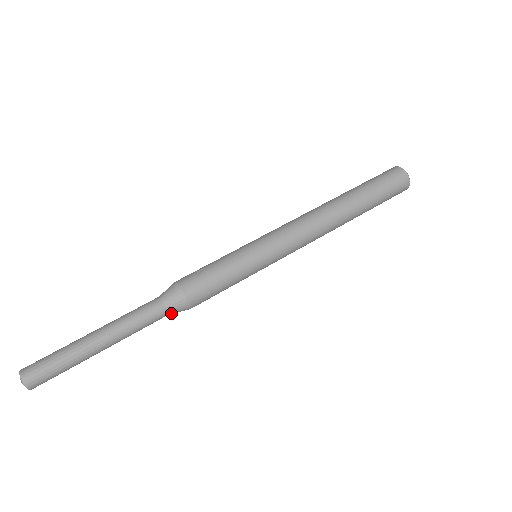
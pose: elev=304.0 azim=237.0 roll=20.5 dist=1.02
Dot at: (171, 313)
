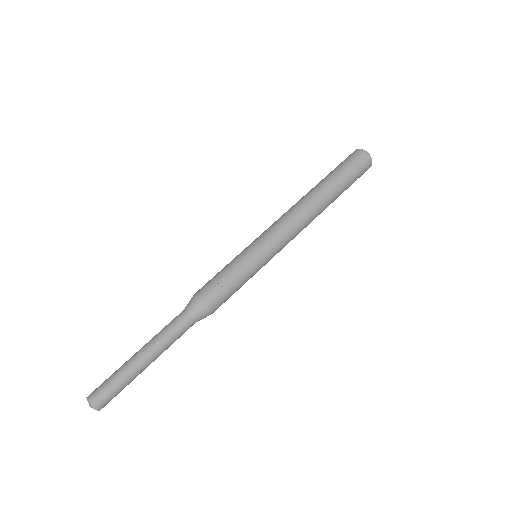
Dot at: (196, 321)
